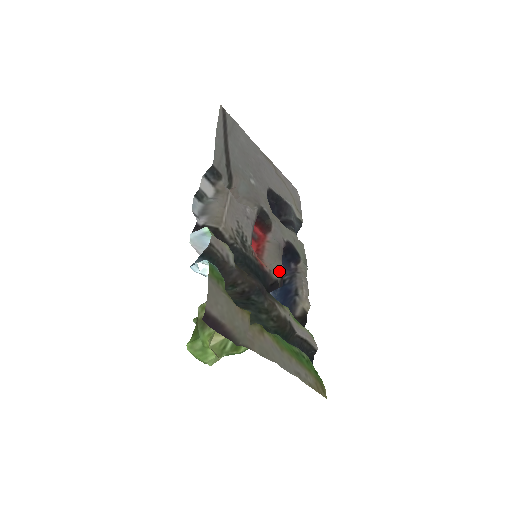
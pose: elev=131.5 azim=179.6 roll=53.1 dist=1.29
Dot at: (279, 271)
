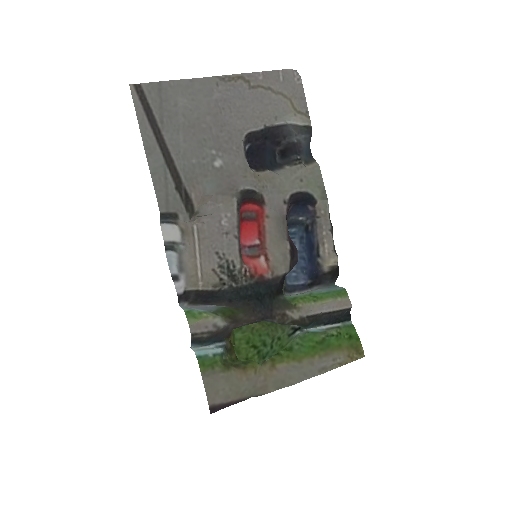
Dot at: (285, 258)
